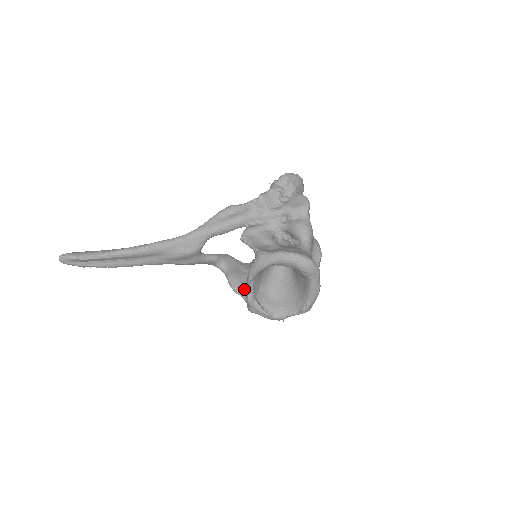
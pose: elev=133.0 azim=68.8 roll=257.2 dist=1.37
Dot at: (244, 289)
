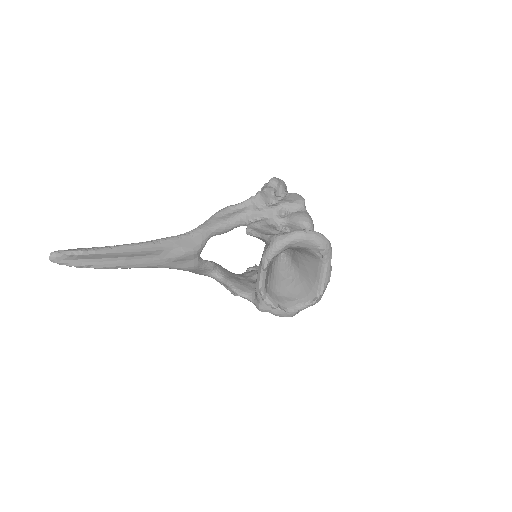
Dot at: (248, 291)
